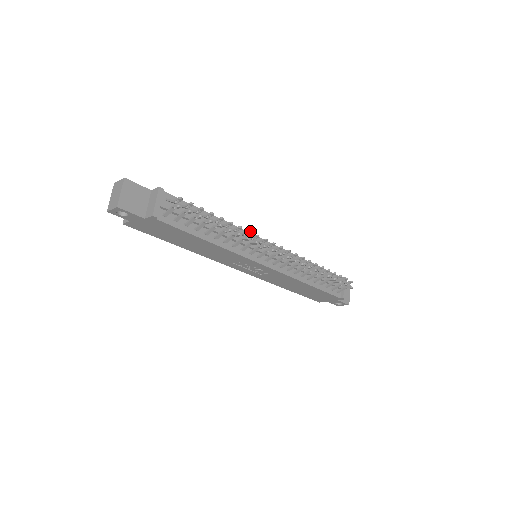
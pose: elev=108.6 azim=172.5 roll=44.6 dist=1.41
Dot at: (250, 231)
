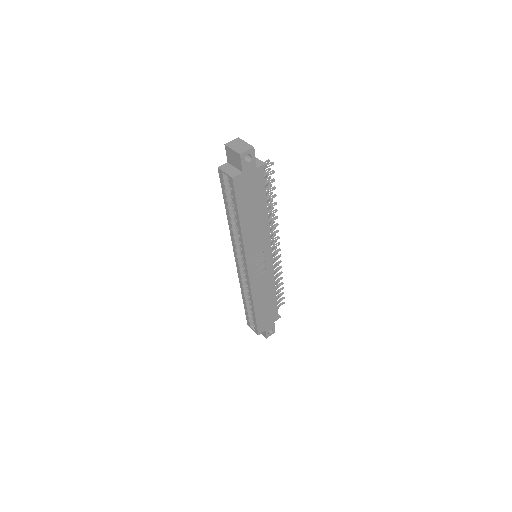
Dot at: (274, 214)
